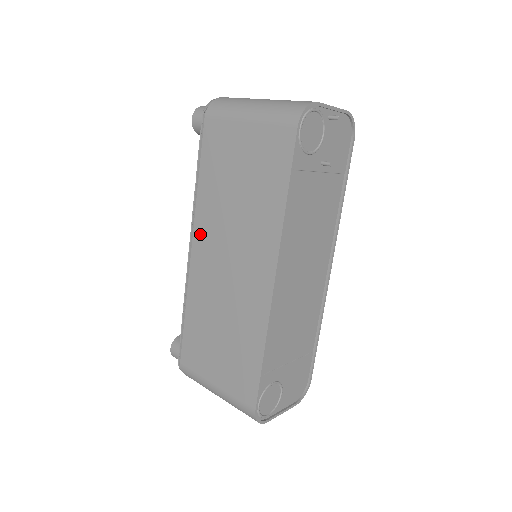
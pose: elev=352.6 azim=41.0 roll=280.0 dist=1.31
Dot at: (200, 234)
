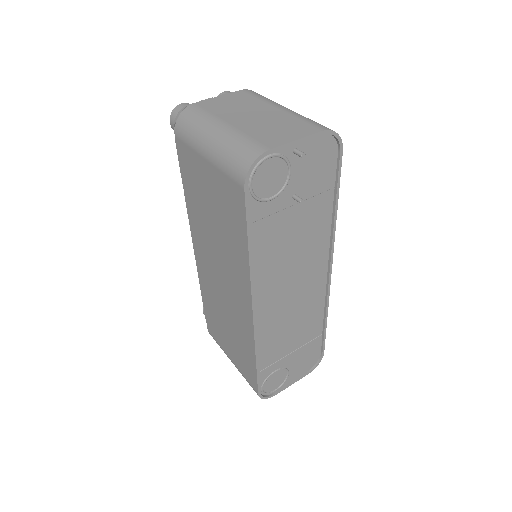
Dot at: (196, 242)
